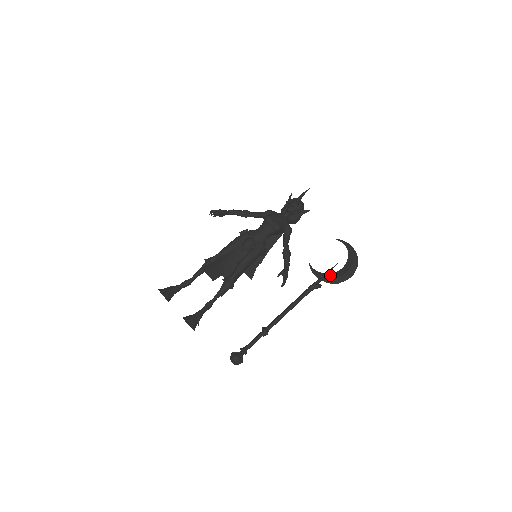
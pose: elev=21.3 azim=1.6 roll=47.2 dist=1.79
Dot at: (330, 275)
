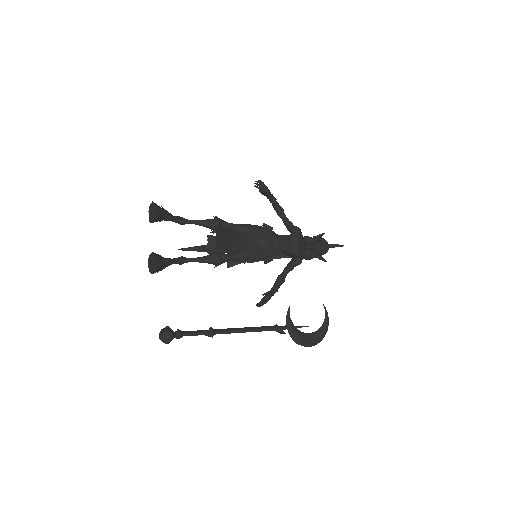
Dot at: (297, 331)
